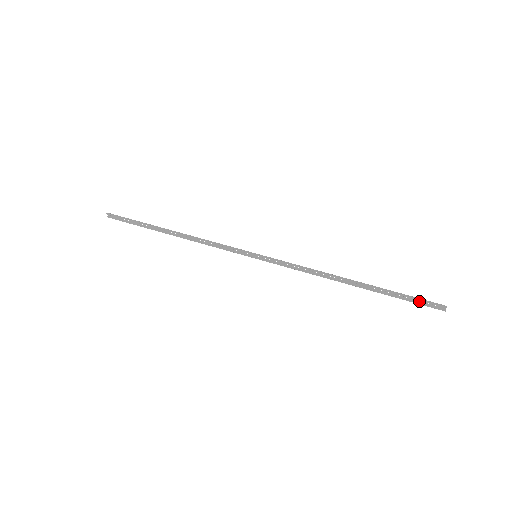
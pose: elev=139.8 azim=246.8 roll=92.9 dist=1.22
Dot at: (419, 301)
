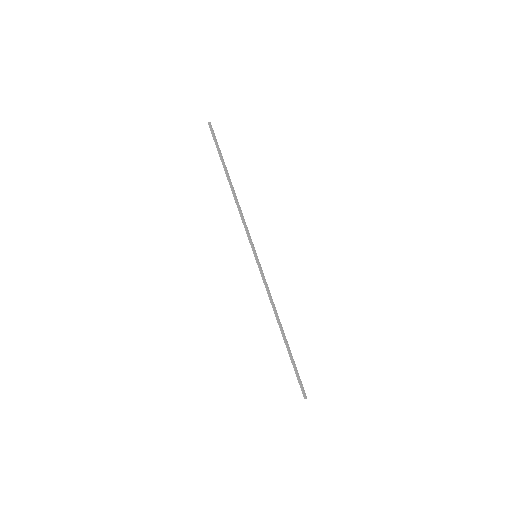
Dot at: (300, 379)
